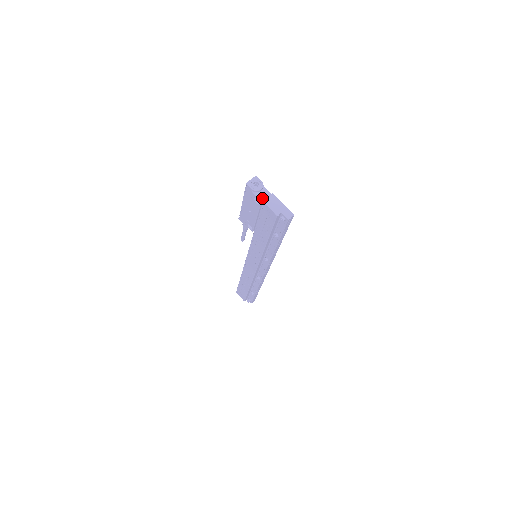
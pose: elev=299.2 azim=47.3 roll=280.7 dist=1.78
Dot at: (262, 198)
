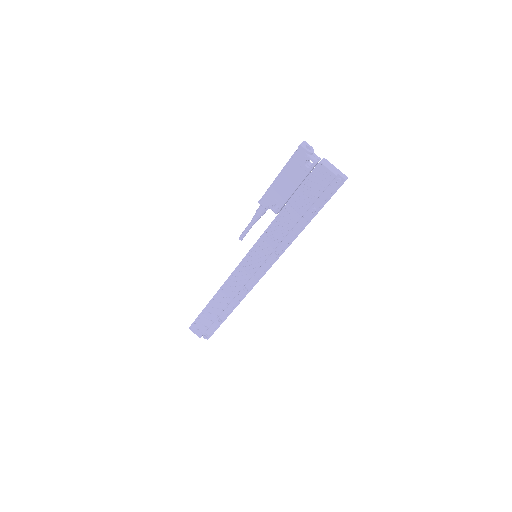
Dot at: (316, 160)
